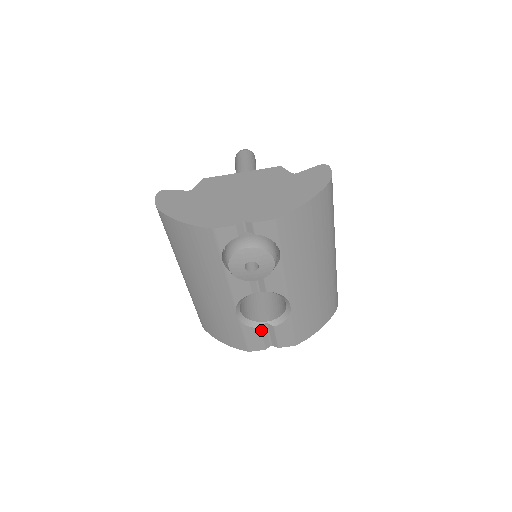
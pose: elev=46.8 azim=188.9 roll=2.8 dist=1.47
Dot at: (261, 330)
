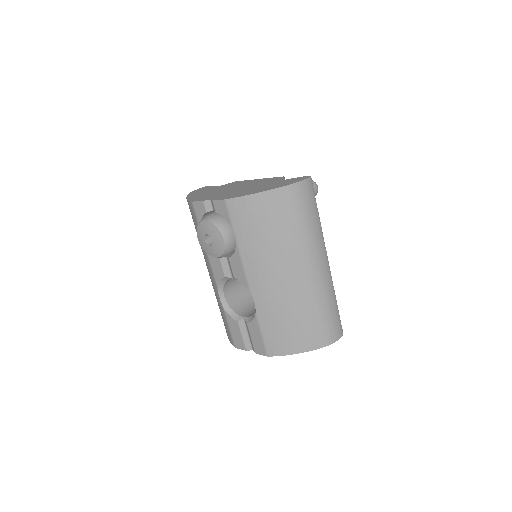
Dot at: (239, 324)
